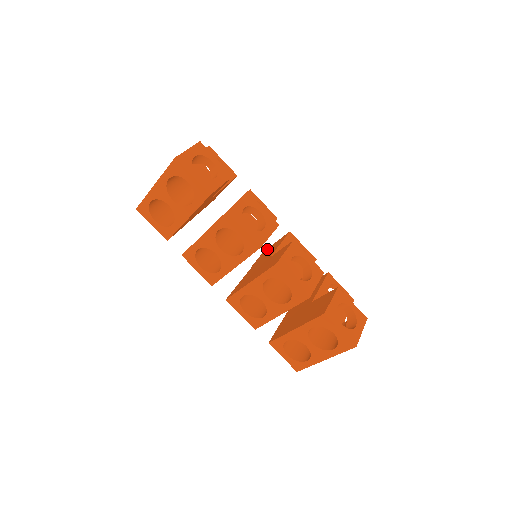
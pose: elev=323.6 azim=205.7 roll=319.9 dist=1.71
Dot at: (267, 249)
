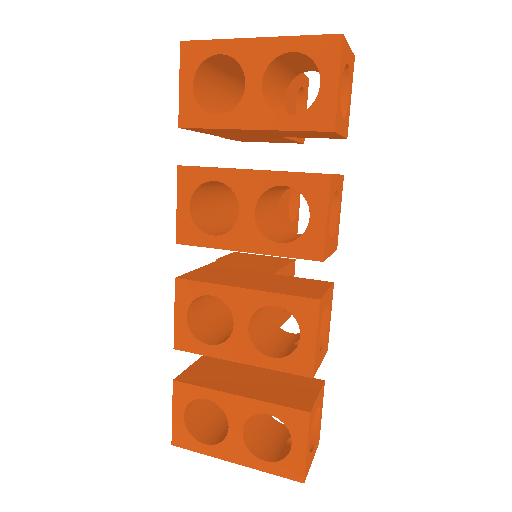
Dot at: (246, 254)
